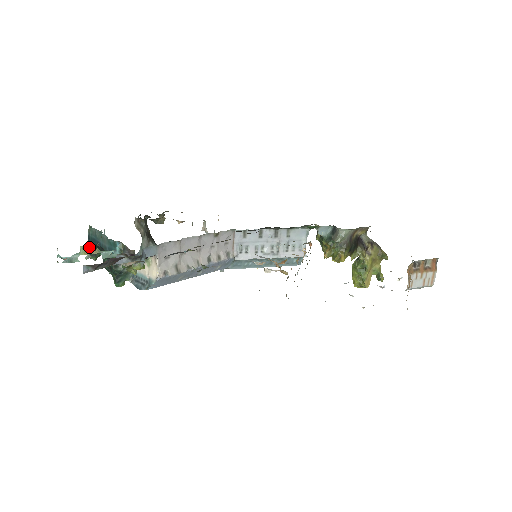
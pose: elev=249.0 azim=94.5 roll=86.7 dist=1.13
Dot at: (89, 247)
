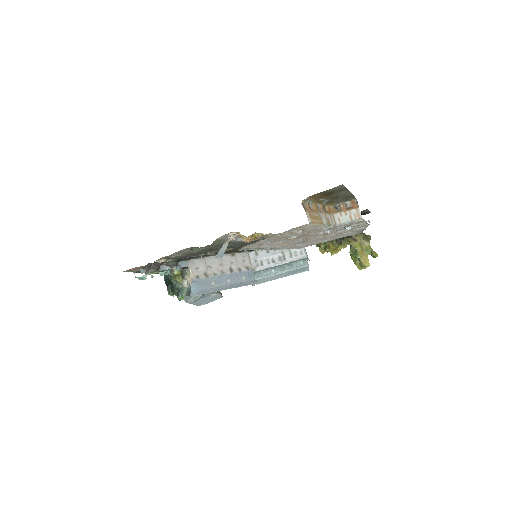
Dot at: (167, 288)
